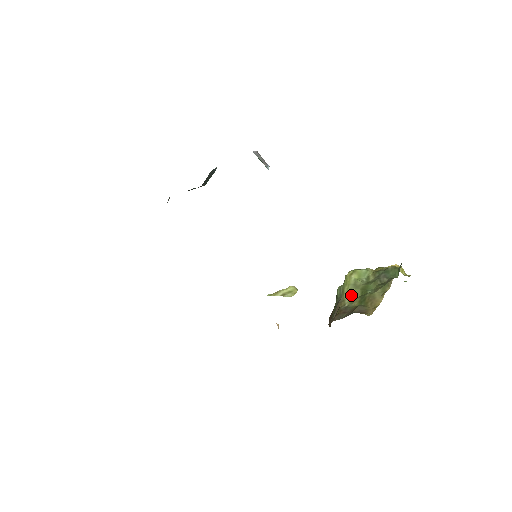
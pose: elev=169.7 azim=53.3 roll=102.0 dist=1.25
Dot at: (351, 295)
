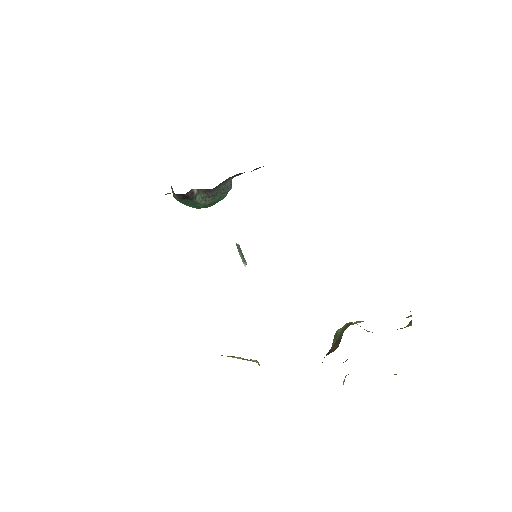
Dot at: occluded
